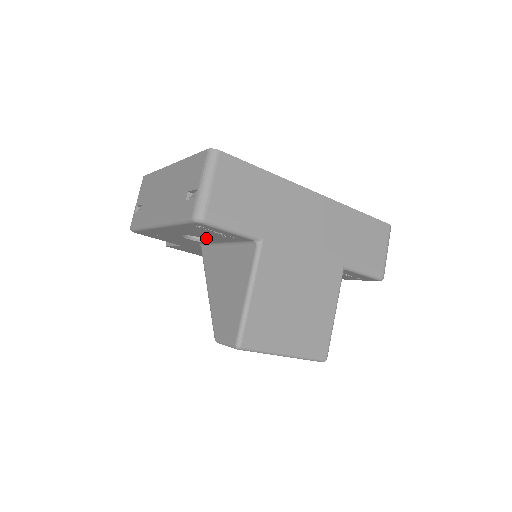
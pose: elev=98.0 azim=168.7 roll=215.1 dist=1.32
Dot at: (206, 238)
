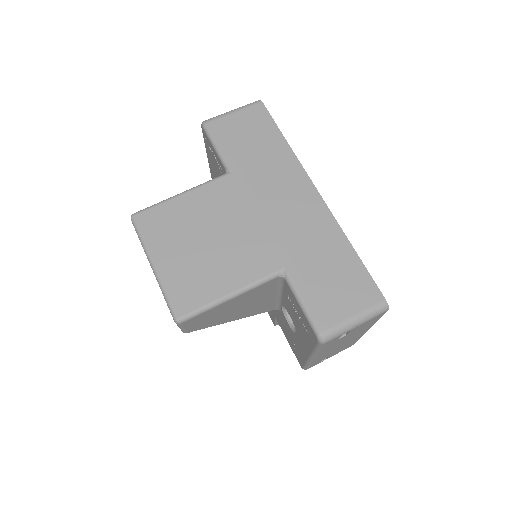
Dot at: occluded
